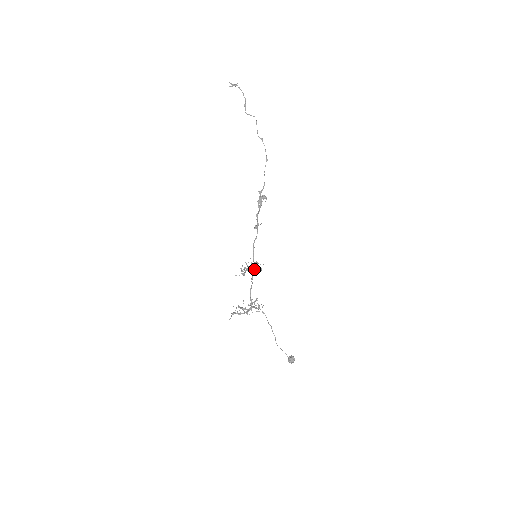
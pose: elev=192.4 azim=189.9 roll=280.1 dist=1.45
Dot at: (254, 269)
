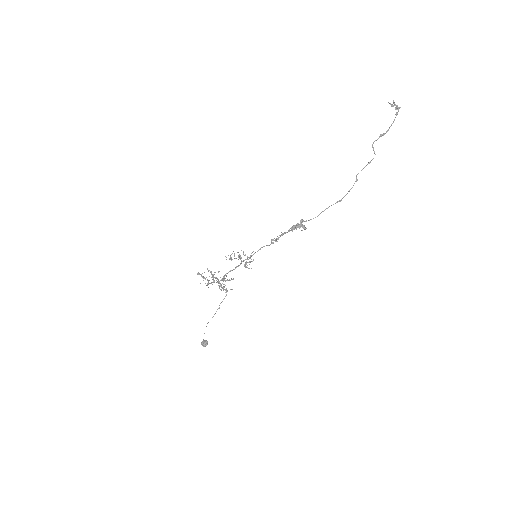
Dot at: (245, 262)
